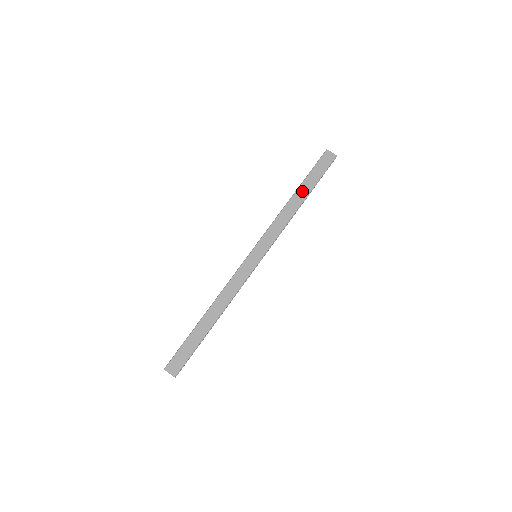
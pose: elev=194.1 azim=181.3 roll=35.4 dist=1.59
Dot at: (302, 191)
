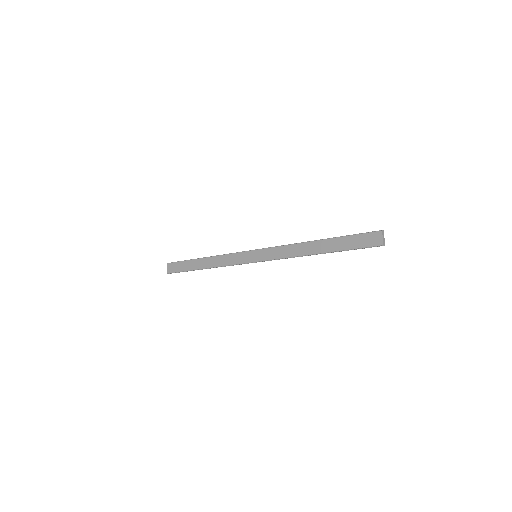
Dot at: (325, 245)
